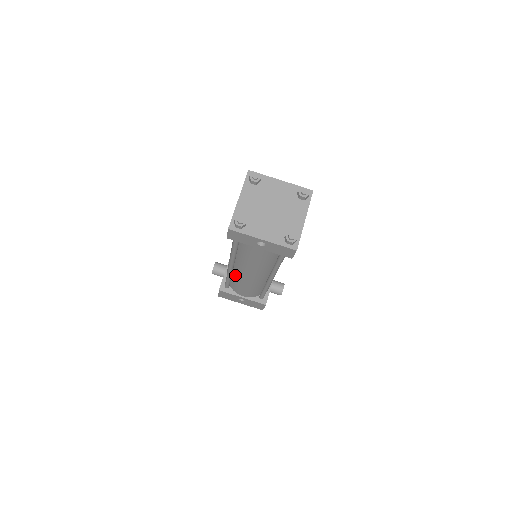
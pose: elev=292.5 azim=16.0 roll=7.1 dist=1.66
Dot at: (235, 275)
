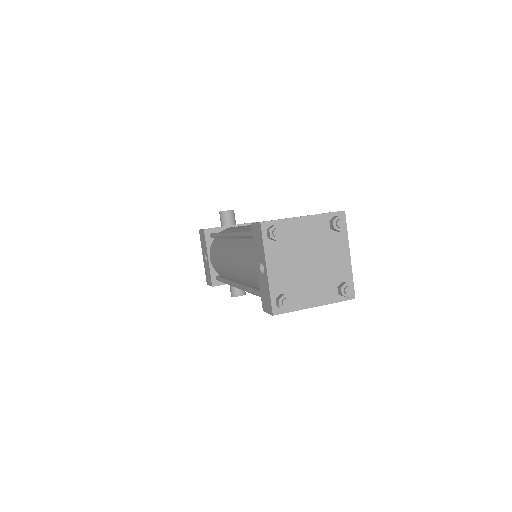
Dot at: (225, 242)
